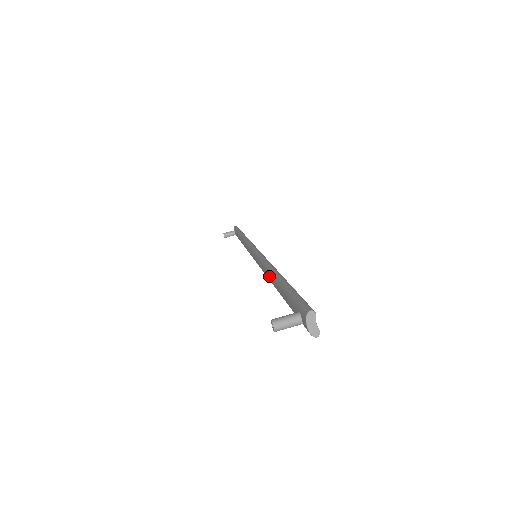
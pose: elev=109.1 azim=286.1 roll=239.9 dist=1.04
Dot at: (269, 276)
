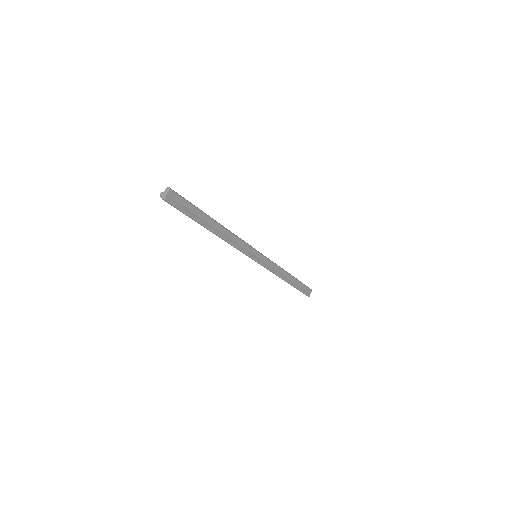
Dot at: occluded
